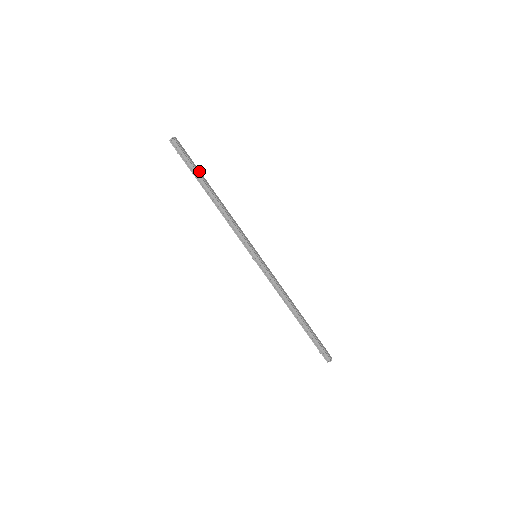
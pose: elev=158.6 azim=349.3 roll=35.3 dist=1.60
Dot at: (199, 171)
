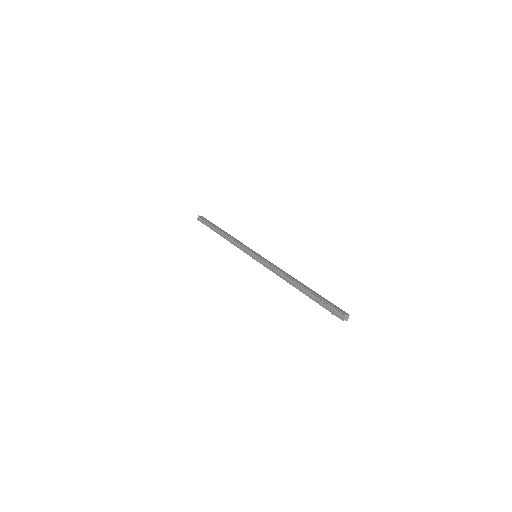
Dot at: (215, 225)
